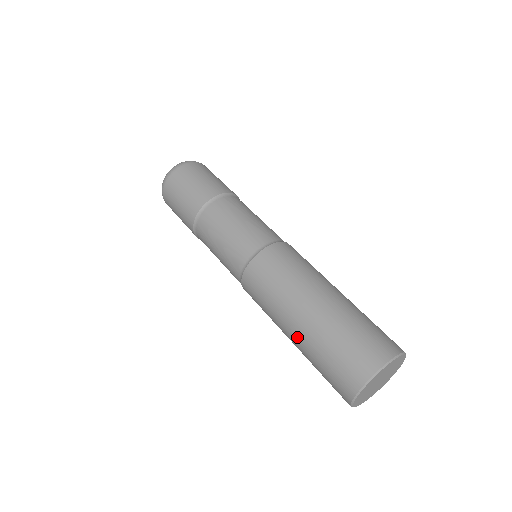
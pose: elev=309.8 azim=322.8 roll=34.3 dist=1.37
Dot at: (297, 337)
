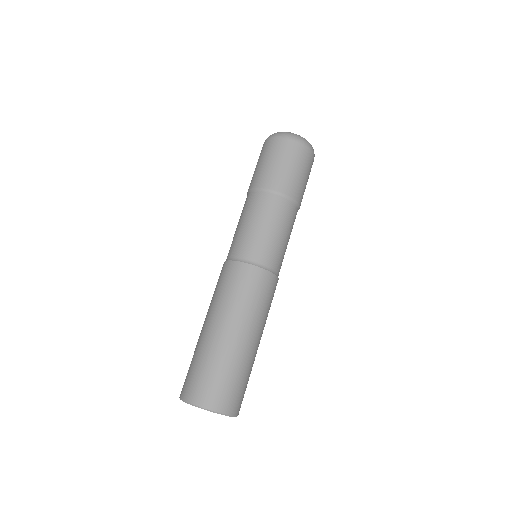
Dot at: occluded
